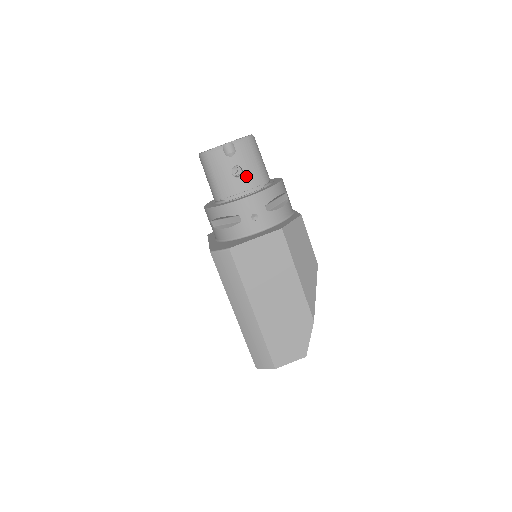
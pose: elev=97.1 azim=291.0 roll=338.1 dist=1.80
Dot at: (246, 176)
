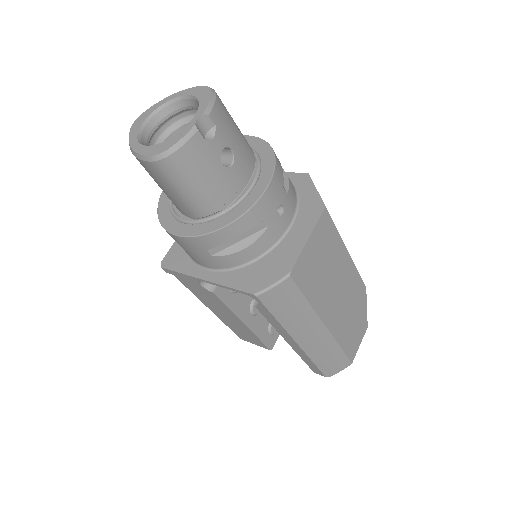
Dot at: (238, 158)
